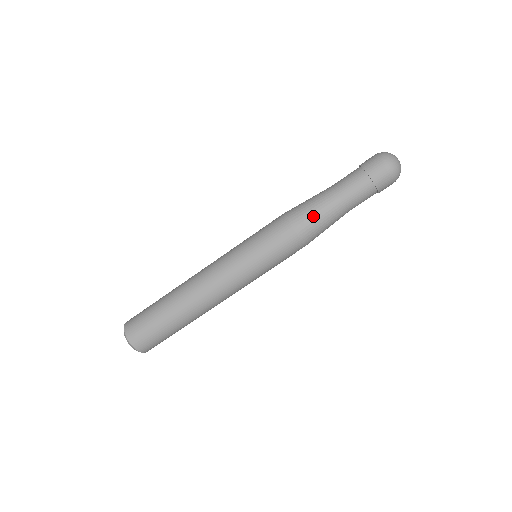
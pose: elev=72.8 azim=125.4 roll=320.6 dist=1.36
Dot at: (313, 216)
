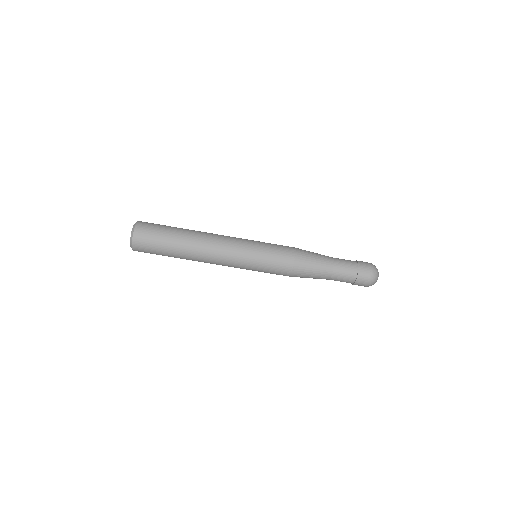
Dot at: (309, 273)
